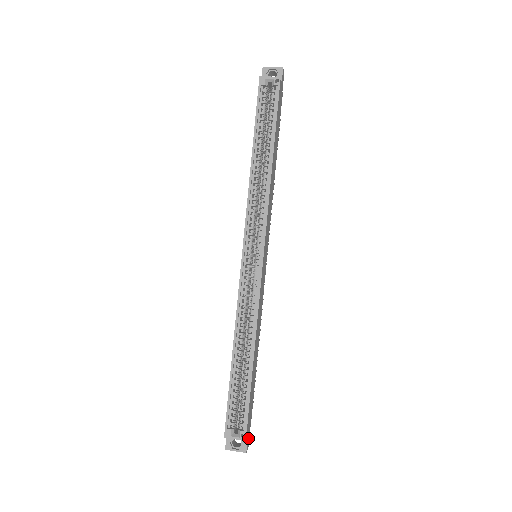
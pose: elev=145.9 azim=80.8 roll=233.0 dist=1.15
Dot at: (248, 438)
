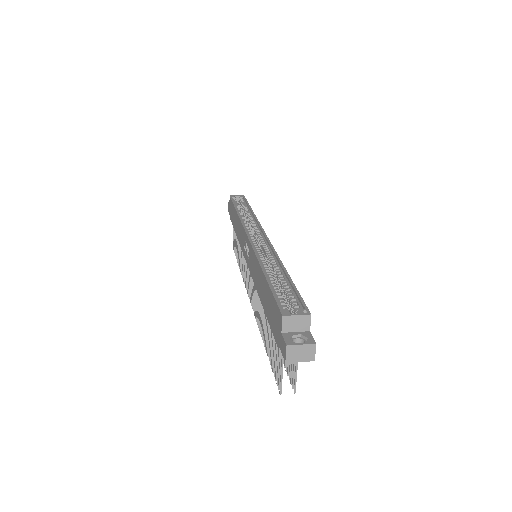
Dot at: occluded
